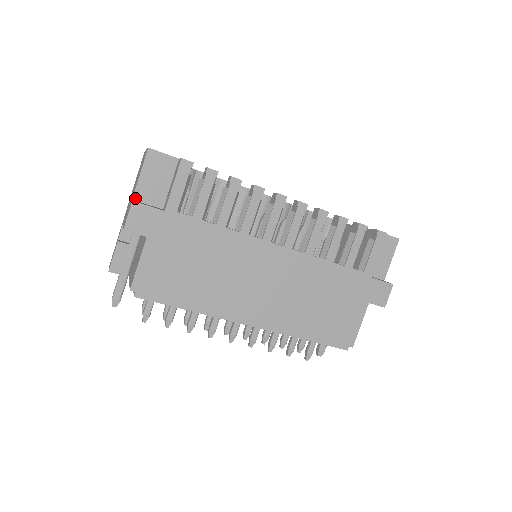
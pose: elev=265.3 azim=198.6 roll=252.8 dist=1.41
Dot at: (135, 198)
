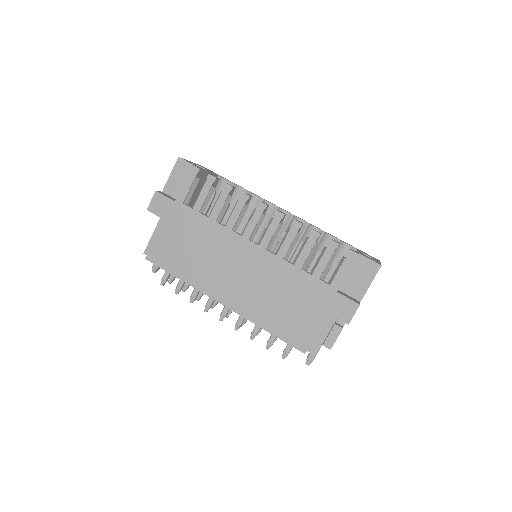
Dot at: (164, 191)
